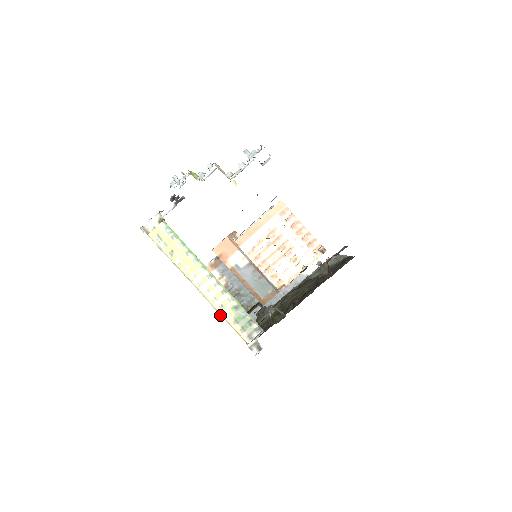
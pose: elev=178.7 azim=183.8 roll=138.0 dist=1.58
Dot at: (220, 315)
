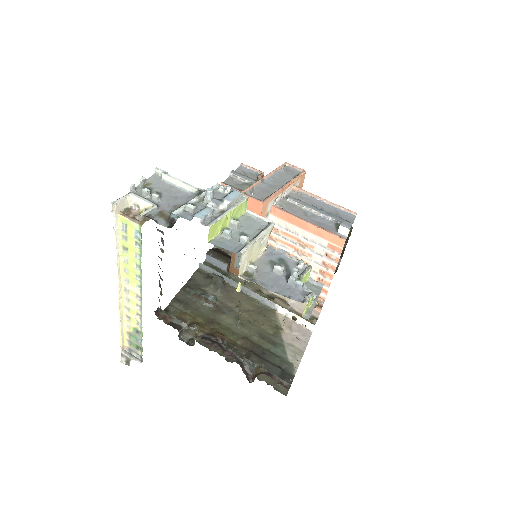
Dot at: (120, 321)
